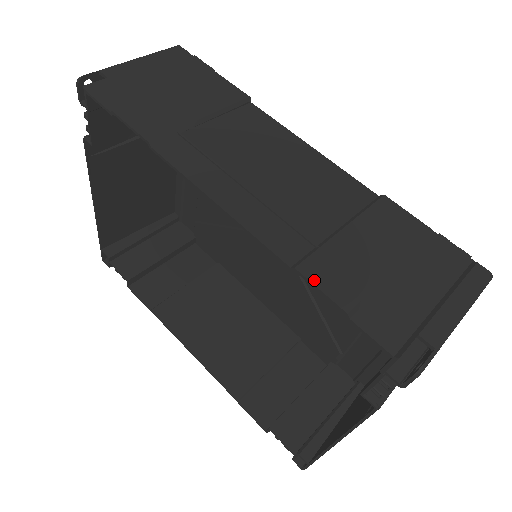
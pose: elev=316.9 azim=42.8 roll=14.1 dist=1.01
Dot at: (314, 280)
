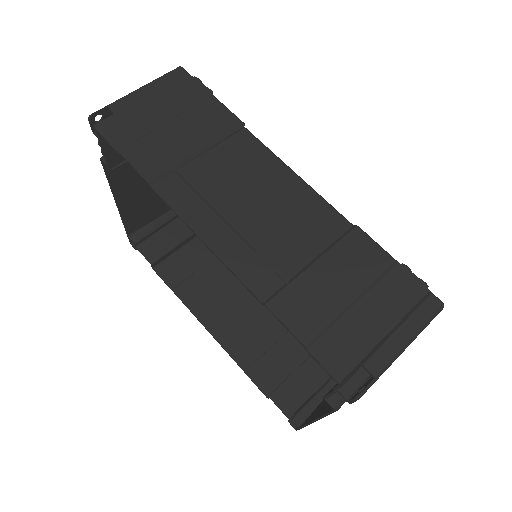
Dot at: (280, 316)
